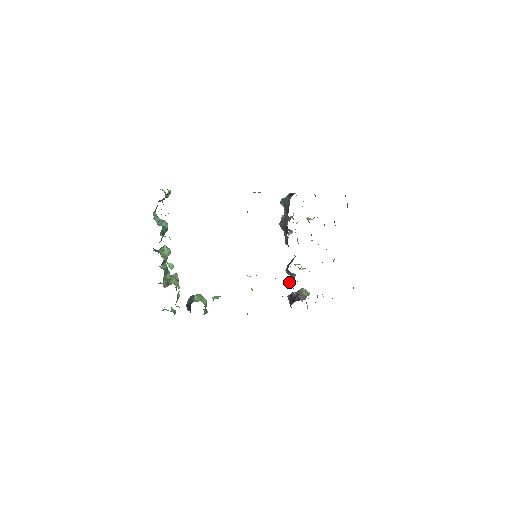
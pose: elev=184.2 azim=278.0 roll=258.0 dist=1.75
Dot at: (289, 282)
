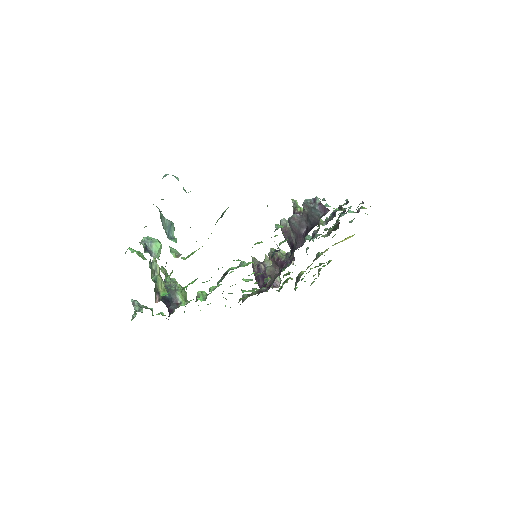
Dot at: (270, 270)
